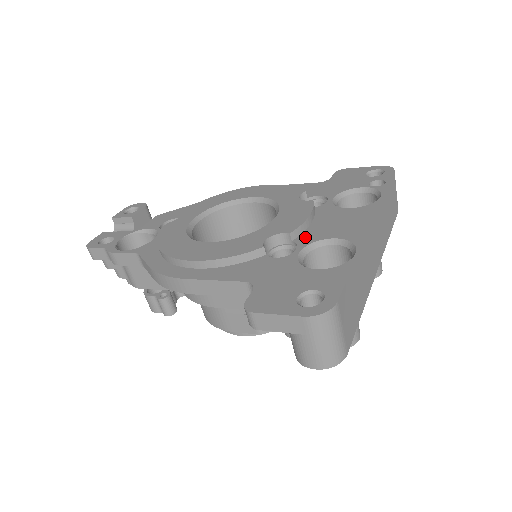
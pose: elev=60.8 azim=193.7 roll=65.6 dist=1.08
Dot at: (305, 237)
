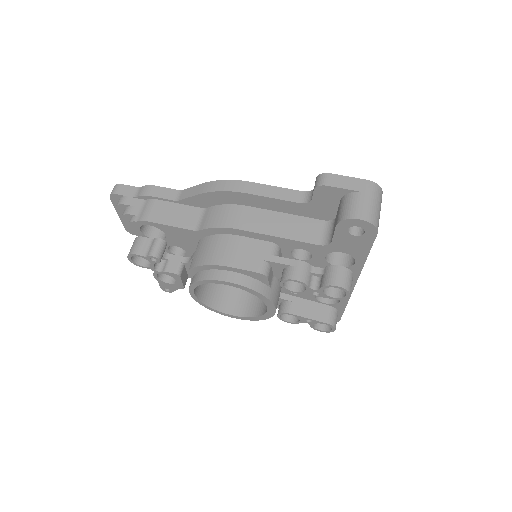
Dot at: occluded
